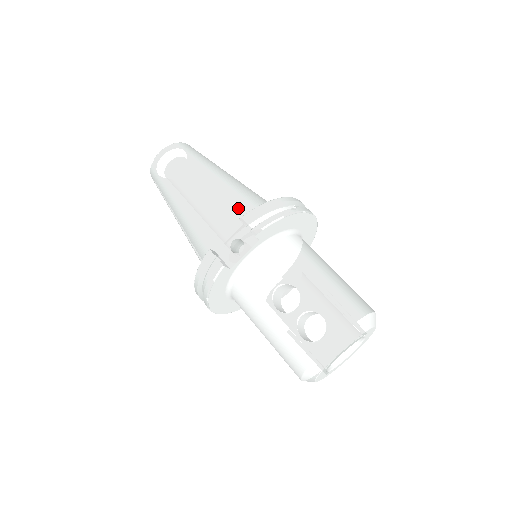
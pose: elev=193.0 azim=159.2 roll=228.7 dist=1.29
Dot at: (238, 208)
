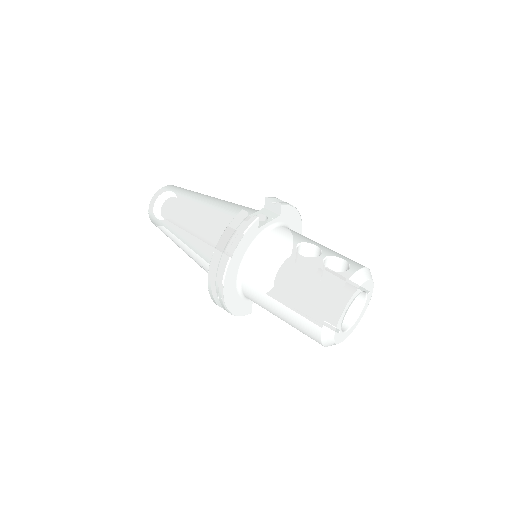
Dot at: (251, 208)
